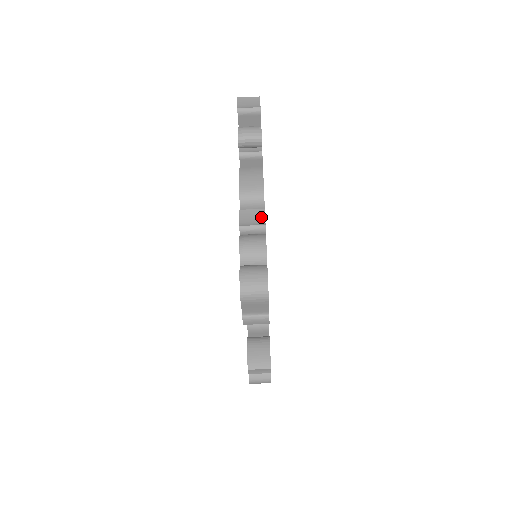
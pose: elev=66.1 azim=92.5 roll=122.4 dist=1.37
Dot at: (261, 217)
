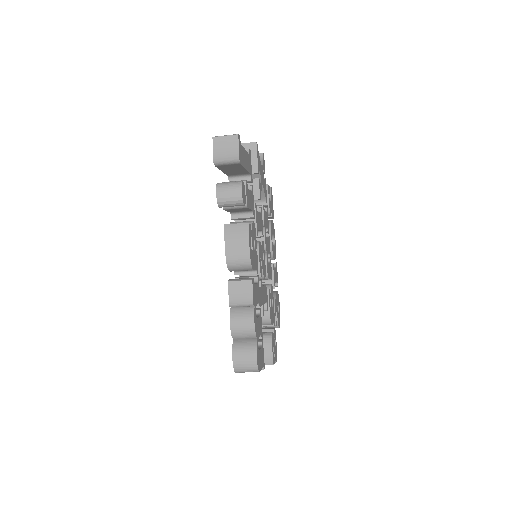
Dot at: (249, 291)
